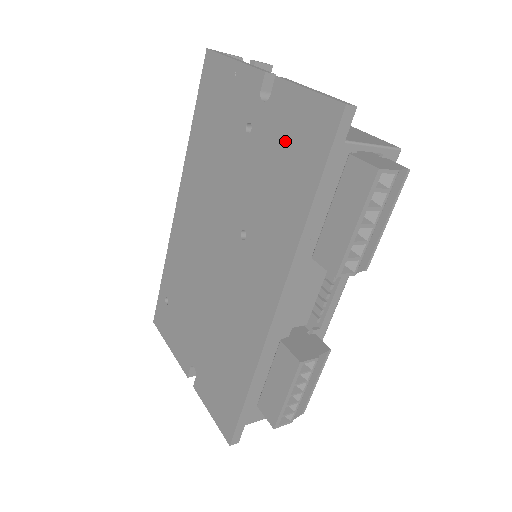
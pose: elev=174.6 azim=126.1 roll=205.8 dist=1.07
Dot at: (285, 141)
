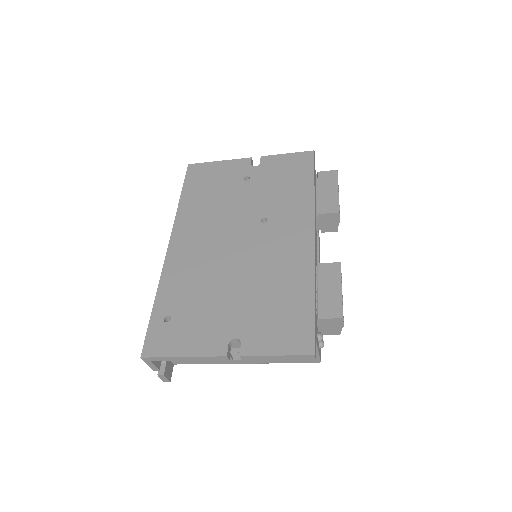
Dot at: (281, 172)
